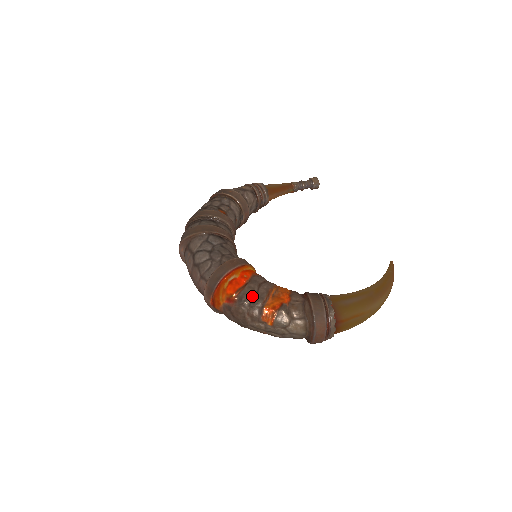
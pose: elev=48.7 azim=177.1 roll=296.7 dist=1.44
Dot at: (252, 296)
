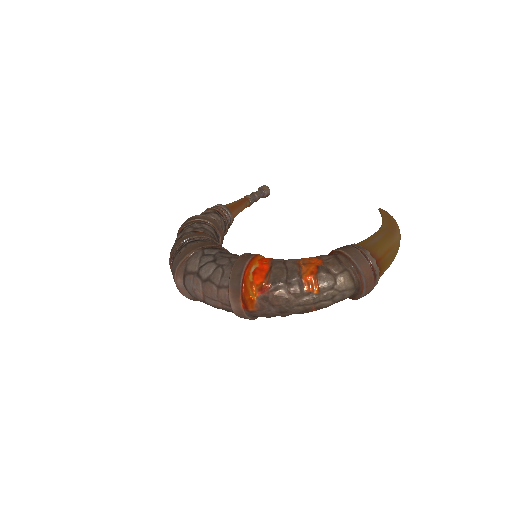
Dot at: (284, 273)
